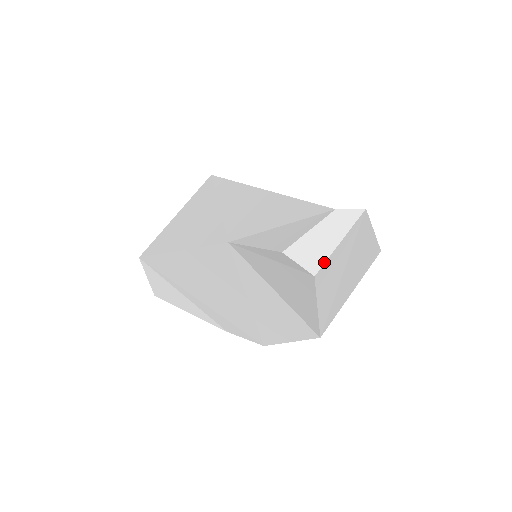
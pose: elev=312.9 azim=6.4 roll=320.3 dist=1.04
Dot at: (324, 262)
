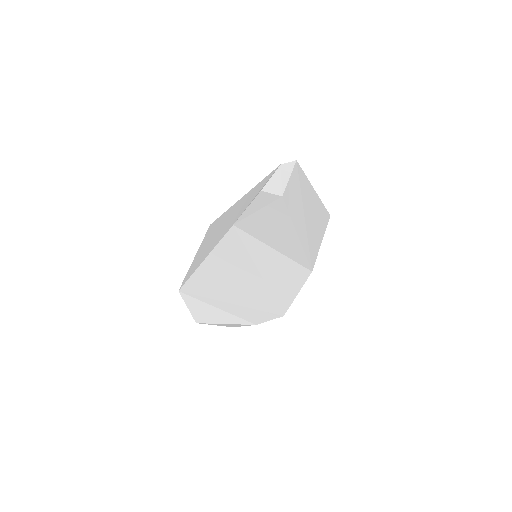
Dot at: (285, 189)
